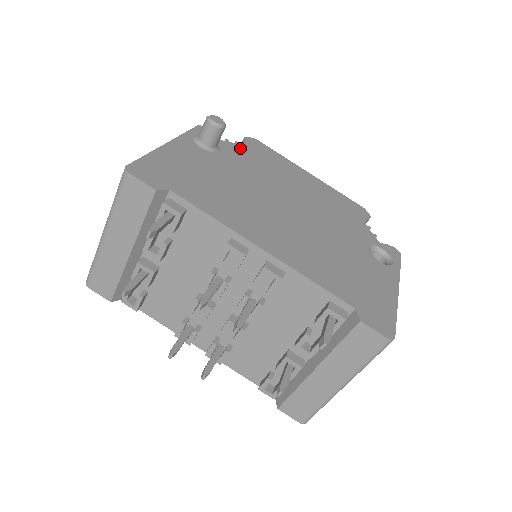
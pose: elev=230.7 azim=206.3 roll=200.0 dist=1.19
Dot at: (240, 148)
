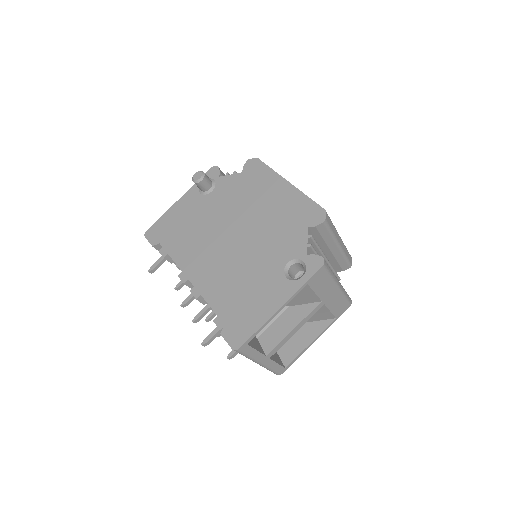
Dot at: (233, 179)
